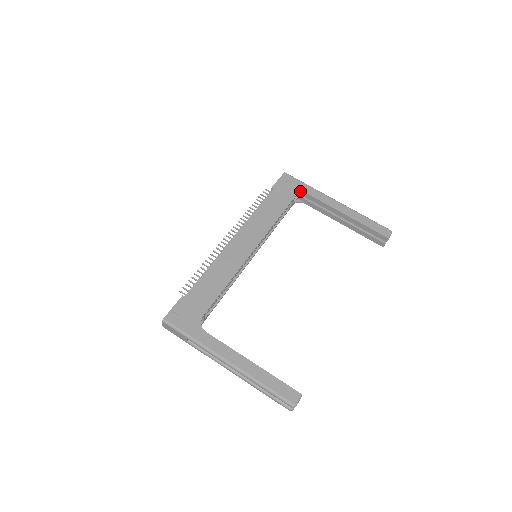
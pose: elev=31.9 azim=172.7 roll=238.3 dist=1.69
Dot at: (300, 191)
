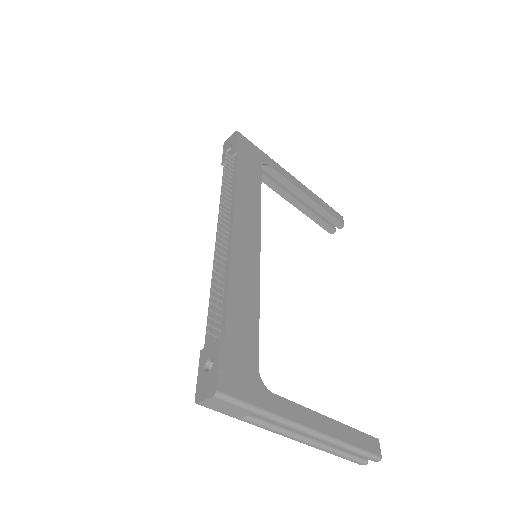
Dot at: (262, 161)
